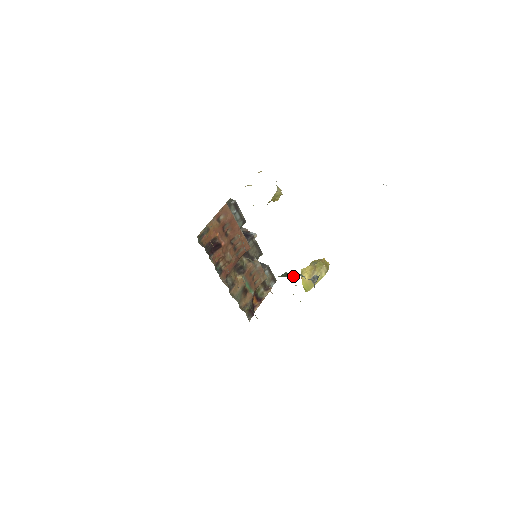
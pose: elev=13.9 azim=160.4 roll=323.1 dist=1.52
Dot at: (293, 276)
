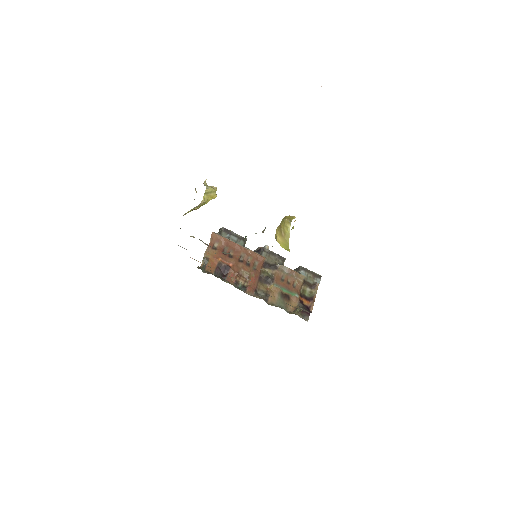
Dot at: (245, 238)
